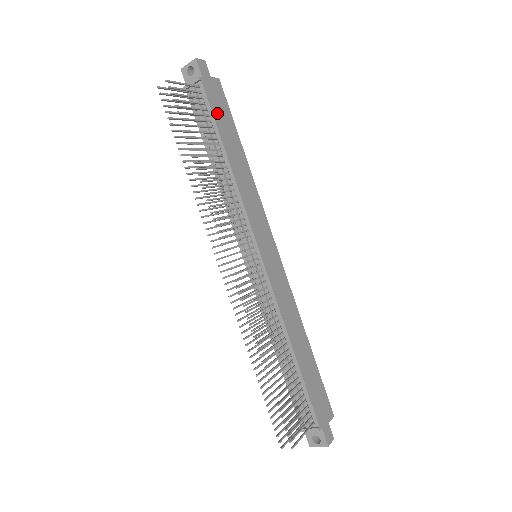
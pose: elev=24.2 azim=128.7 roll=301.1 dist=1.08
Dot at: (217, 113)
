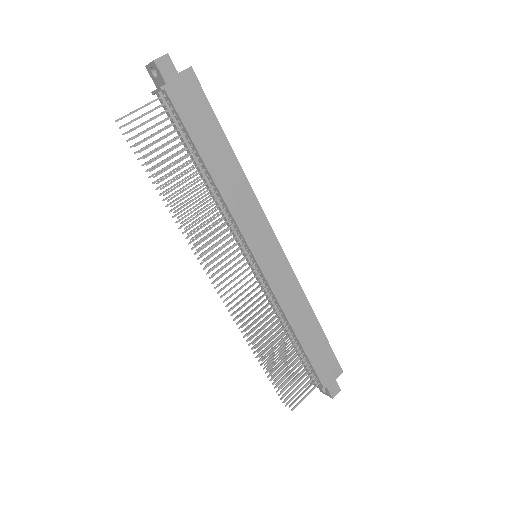
Dot at: (191, 121)
